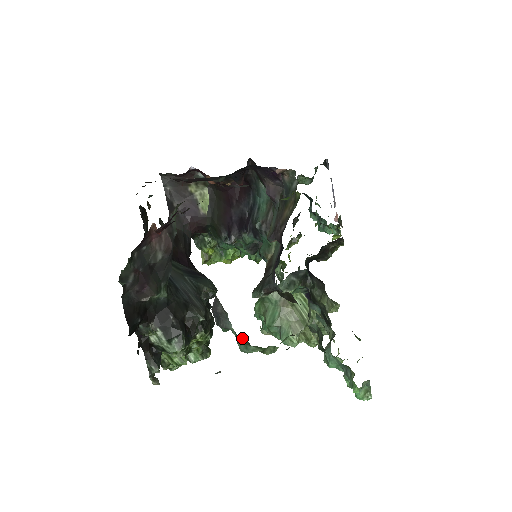
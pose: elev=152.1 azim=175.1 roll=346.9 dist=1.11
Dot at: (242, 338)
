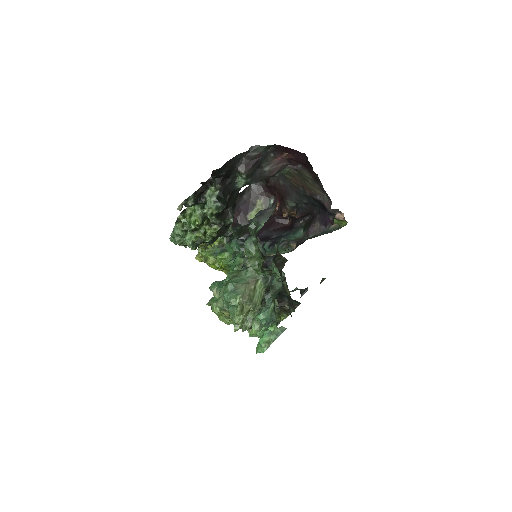
Dot at: (256, 237)
